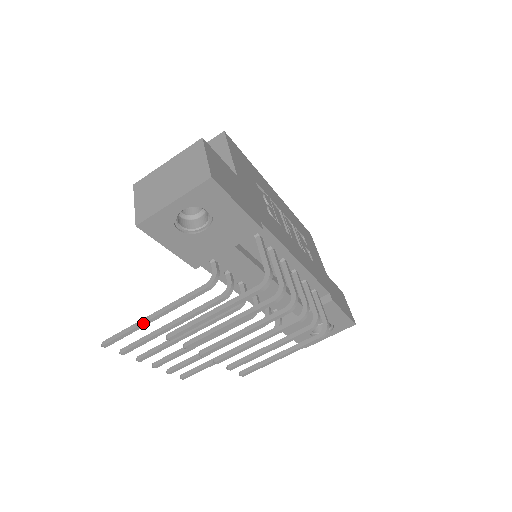
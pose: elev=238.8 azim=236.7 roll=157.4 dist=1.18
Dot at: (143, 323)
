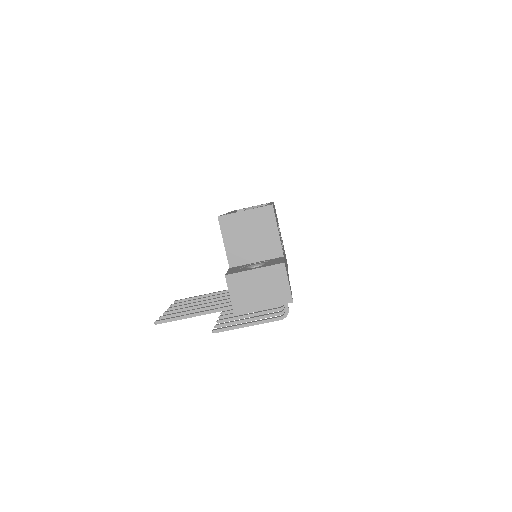
Dot at: (191, 317)
